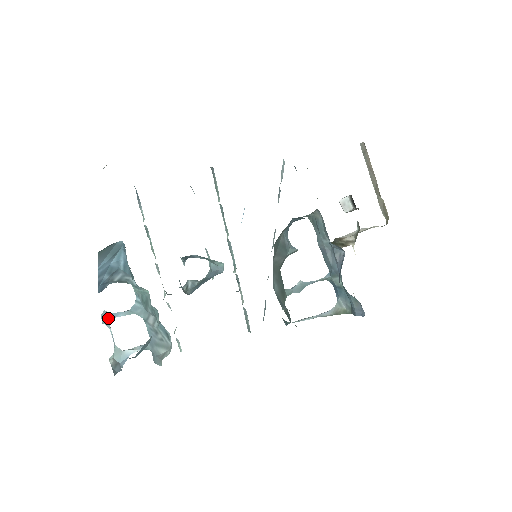
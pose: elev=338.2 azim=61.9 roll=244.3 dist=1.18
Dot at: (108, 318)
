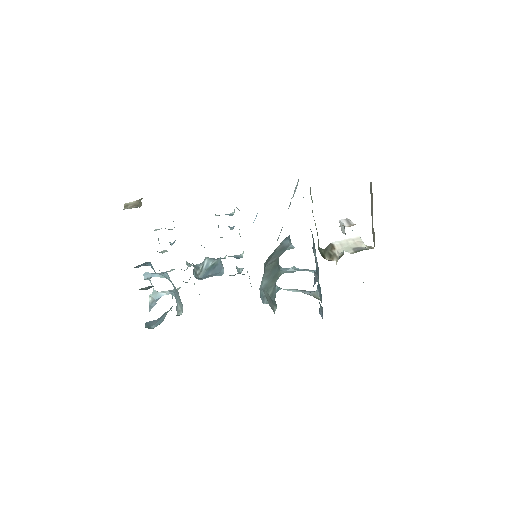
Dot at: (148, 277)
